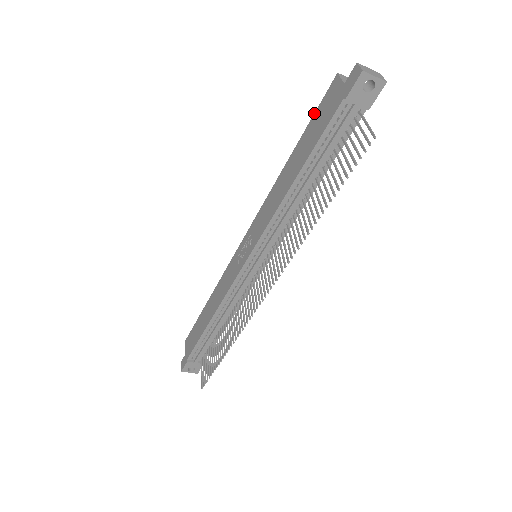
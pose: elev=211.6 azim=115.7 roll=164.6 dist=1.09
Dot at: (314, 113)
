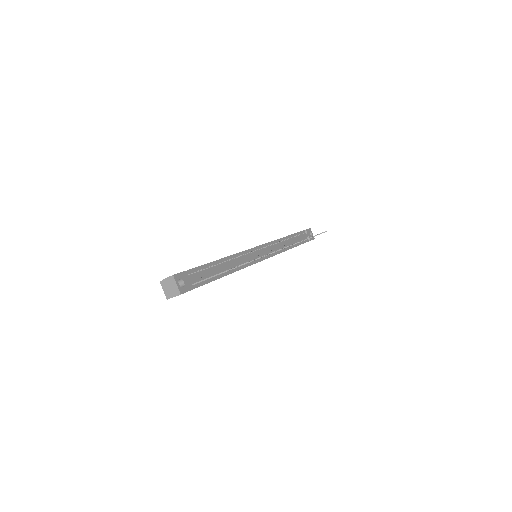
Dot at: occluded
